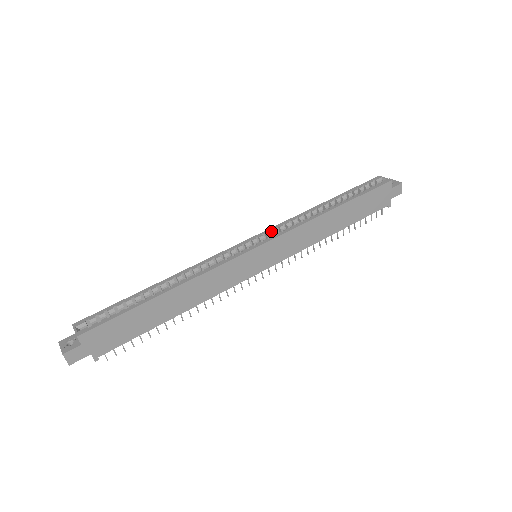
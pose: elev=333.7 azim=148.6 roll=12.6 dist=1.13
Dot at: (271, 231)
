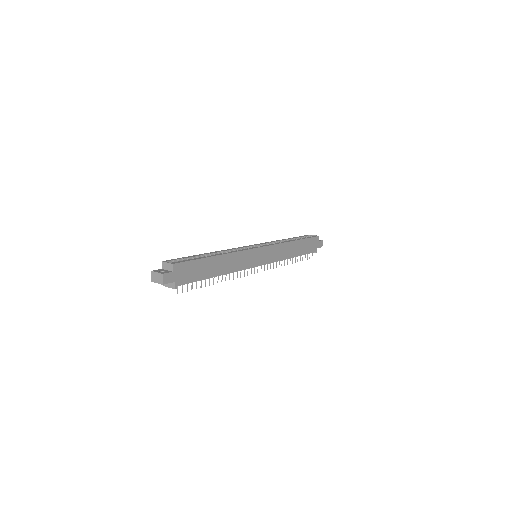
Dot at: (263, 244)
